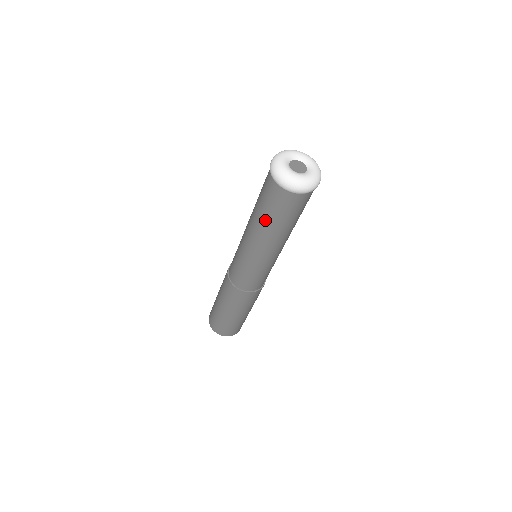
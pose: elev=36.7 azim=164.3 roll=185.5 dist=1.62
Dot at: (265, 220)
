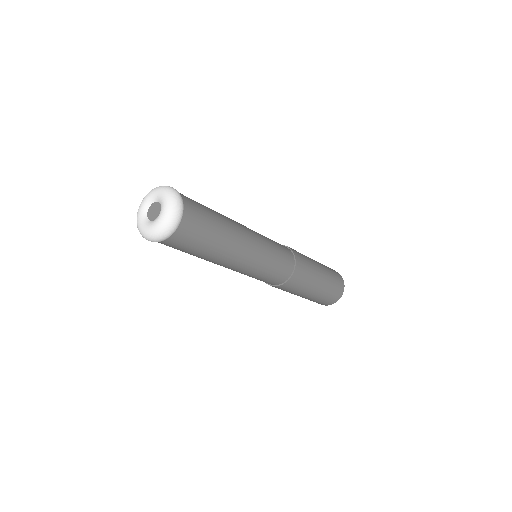
Dot at: occluded
